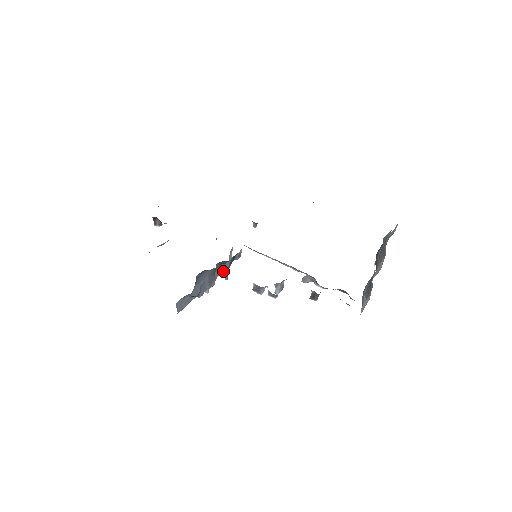
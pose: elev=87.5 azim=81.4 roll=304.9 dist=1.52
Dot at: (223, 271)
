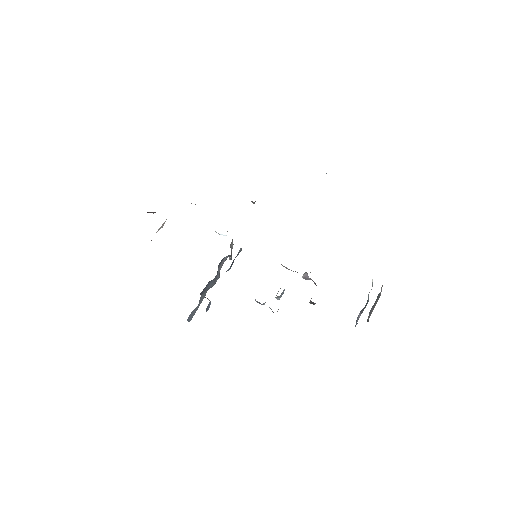
Dot at: (226, 259)
